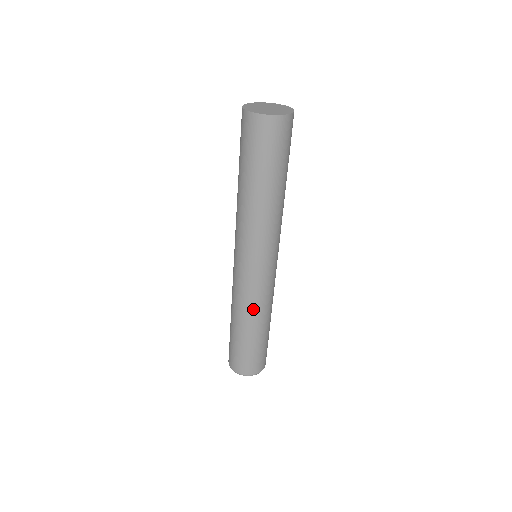
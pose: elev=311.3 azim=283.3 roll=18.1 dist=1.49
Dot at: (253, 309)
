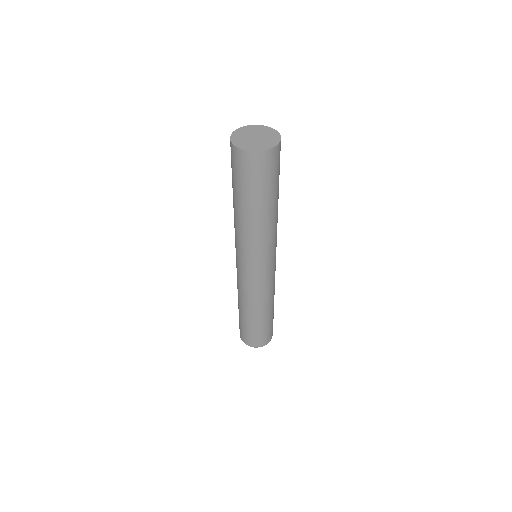
Dot at: (261, 300)
